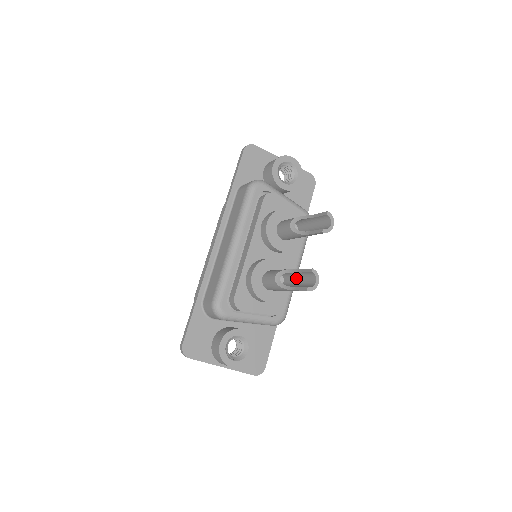
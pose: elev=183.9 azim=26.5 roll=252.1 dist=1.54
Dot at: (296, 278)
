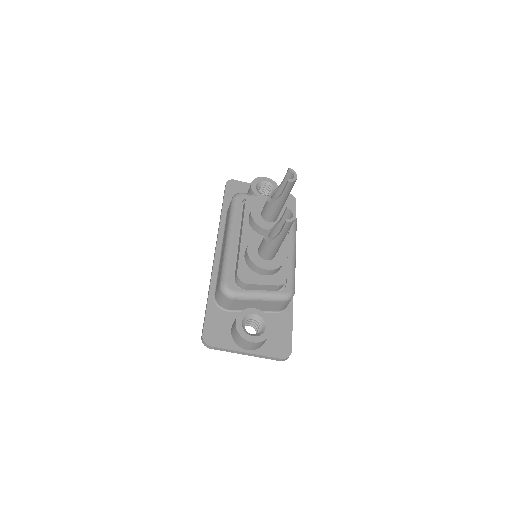
Dot at: occluded
